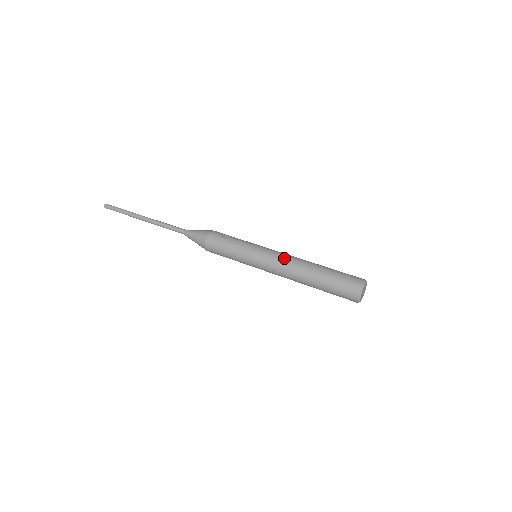
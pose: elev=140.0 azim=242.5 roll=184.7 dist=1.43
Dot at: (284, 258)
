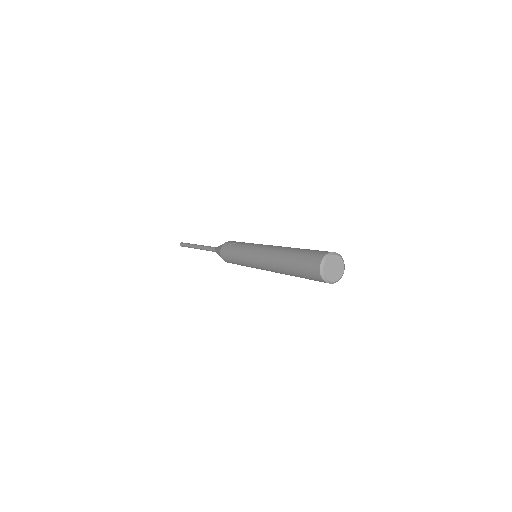
Dot at: (265, 251)
